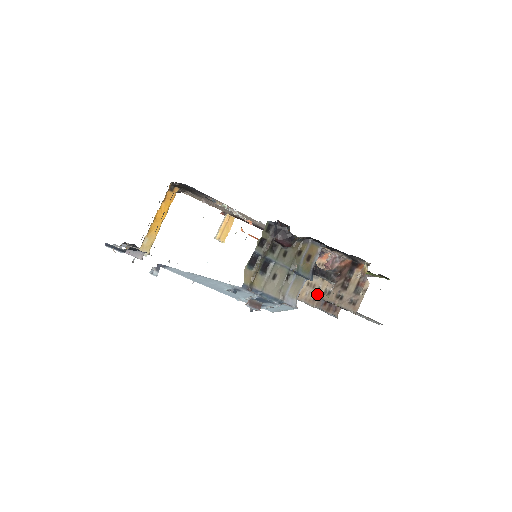
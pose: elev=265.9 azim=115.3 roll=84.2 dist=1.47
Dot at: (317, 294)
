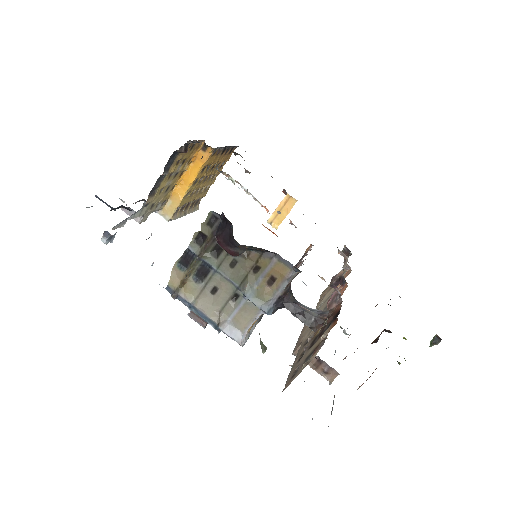
Dot at: (304, 337)
